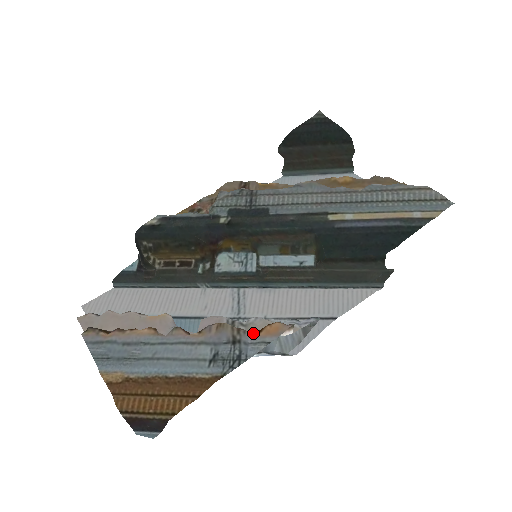
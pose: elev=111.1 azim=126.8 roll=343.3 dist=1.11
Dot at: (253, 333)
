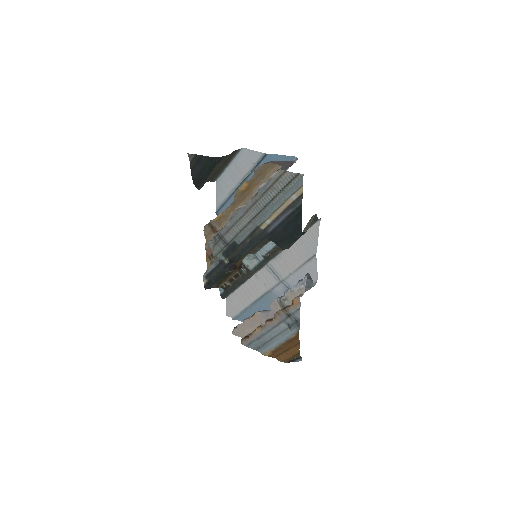
Dot at: (291, 307)
